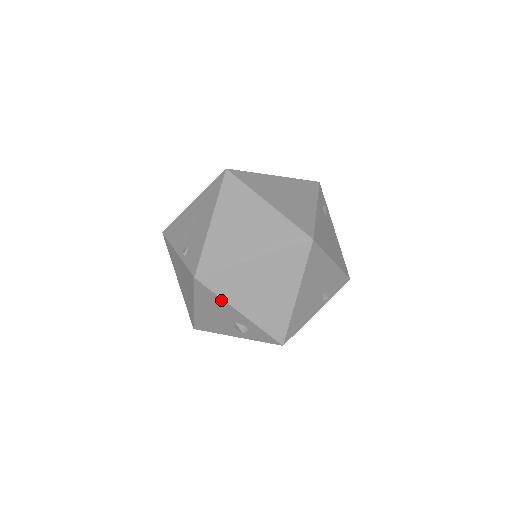
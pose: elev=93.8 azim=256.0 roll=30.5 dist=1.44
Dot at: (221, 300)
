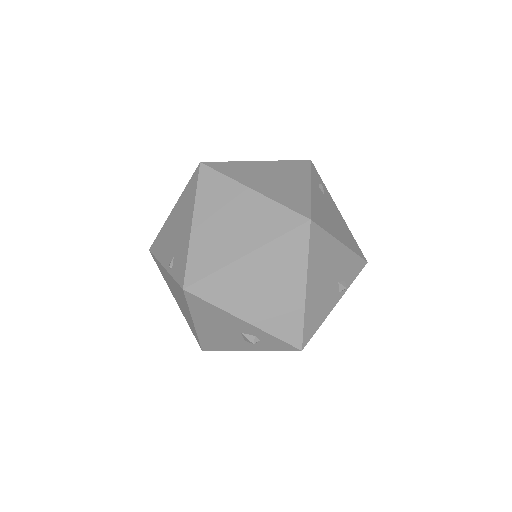
Dot at: (219, 310)
